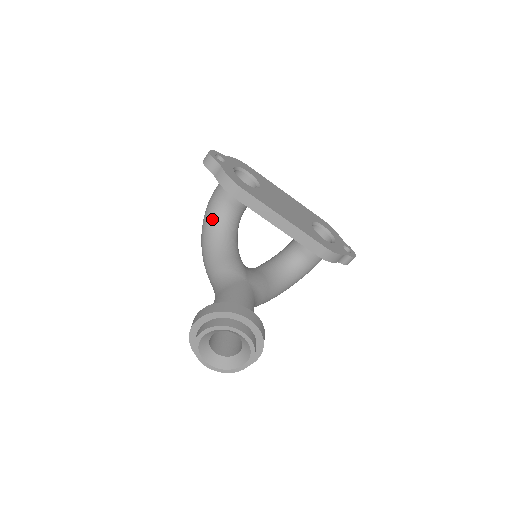
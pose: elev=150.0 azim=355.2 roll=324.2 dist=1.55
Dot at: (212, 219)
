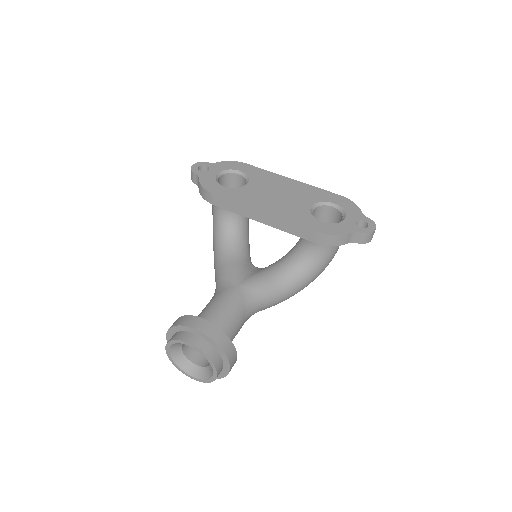
Dot at: (214, 228)
